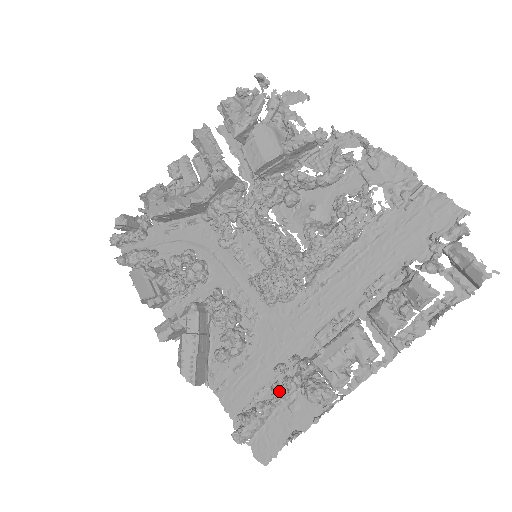
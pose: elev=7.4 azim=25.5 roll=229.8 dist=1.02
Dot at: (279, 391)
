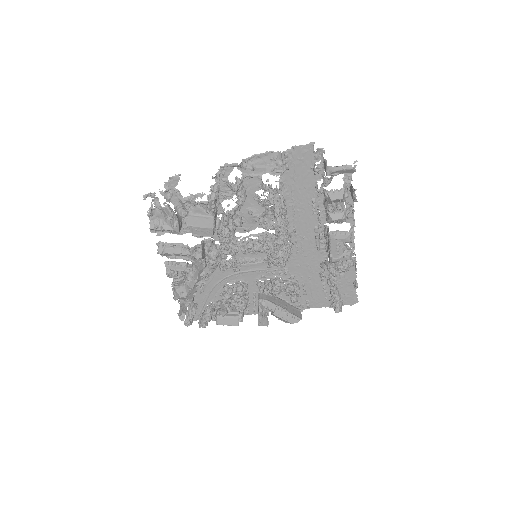
Dot at: (332, 282)
